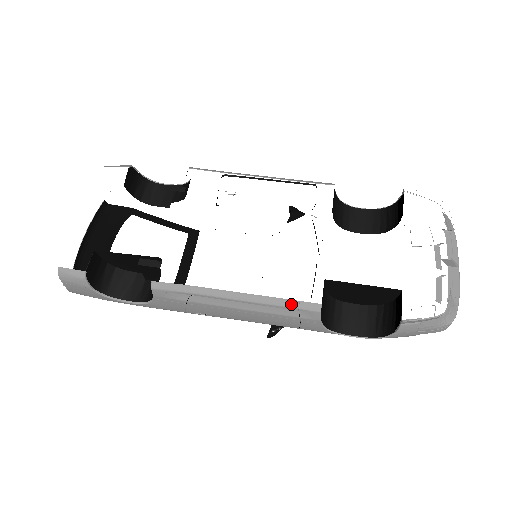
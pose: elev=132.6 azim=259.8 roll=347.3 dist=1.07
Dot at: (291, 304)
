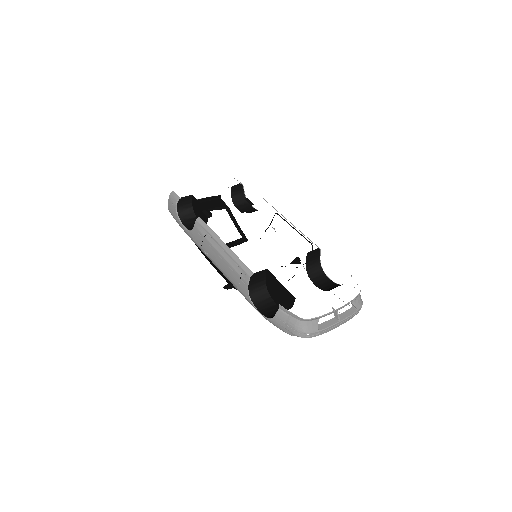
Dot at: (241, 264)
